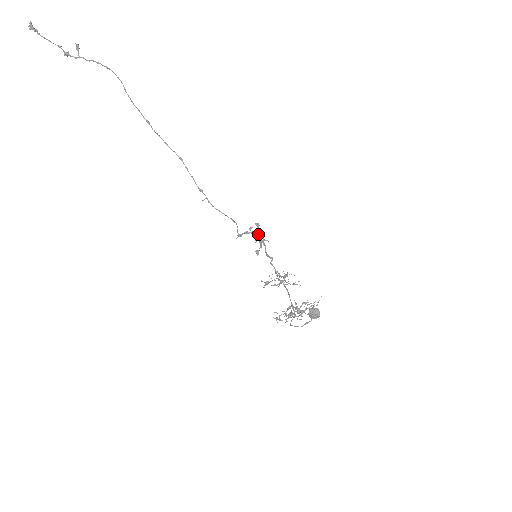
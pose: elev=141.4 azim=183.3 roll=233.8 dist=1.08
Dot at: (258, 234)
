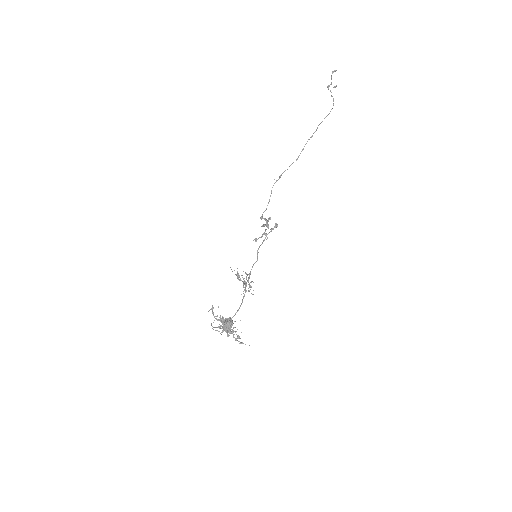
Dot at: (268, 225)
